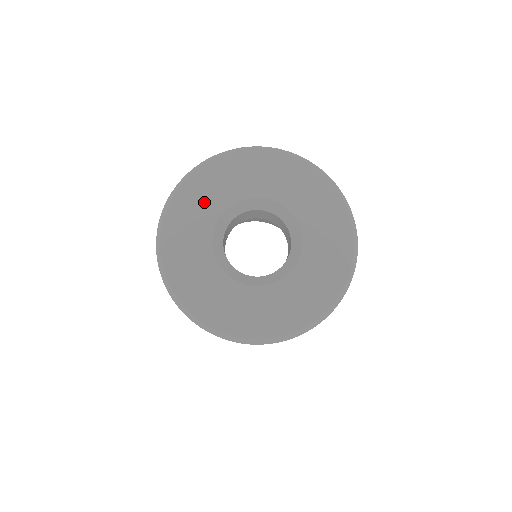
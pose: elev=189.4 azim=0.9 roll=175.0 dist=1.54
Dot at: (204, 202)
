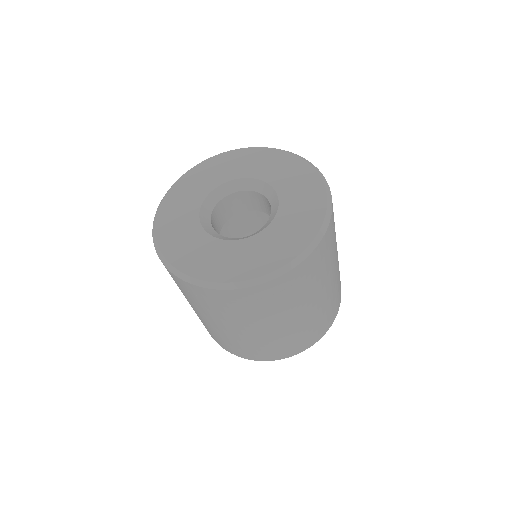
Dot at: (212, 175)
